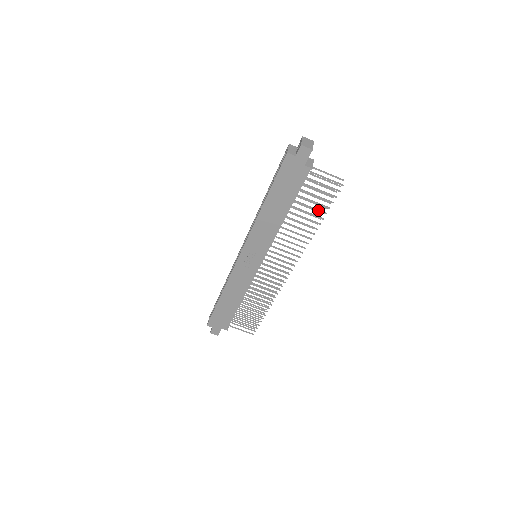
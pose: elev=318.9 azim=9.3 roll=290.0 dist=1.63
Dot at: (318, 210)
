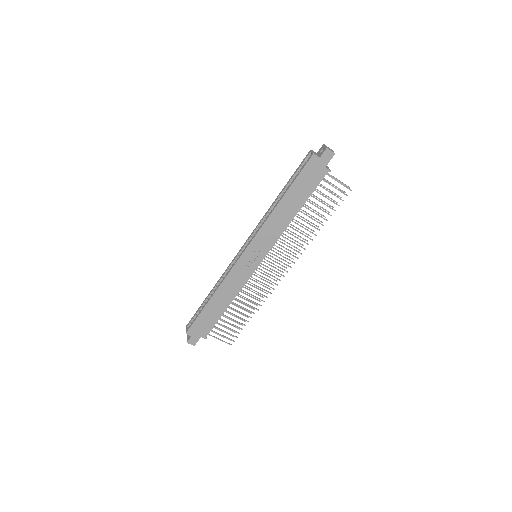
Dot at: (325, 212)
